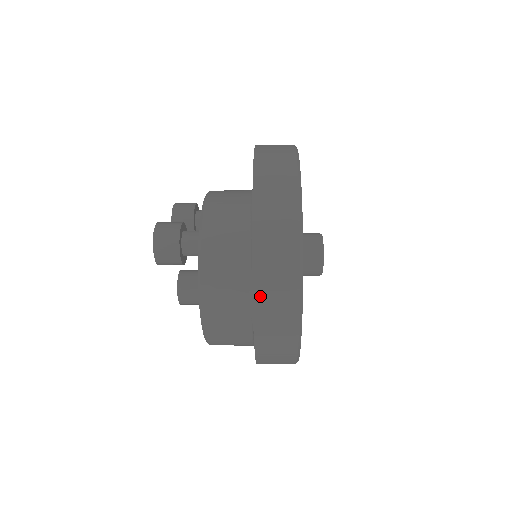
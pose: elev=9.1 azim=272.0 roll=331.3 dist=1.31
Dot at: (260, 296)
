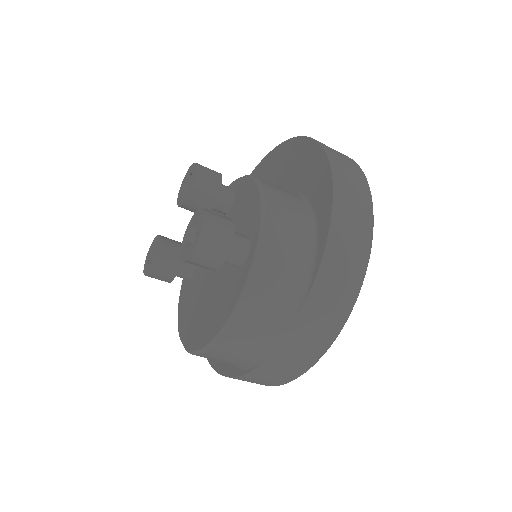
Dot at: (291, 340)
